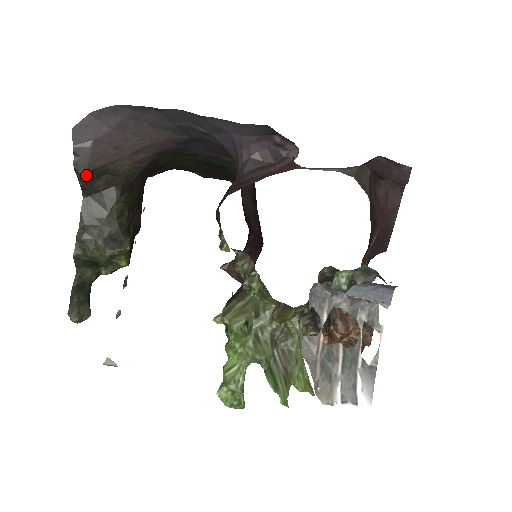
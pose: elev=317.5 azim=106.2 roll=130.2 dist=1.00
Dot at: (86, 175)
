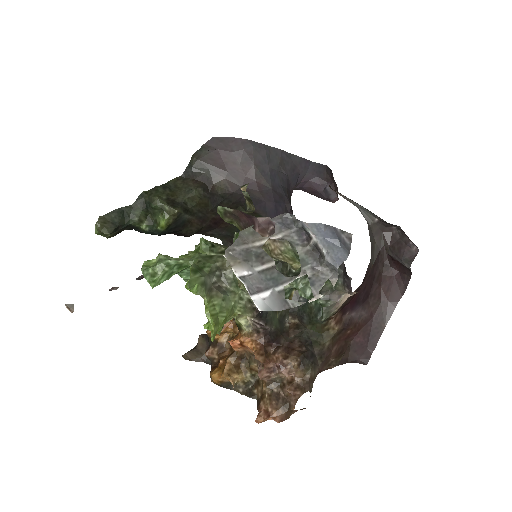
Dot at: (196, 162)
